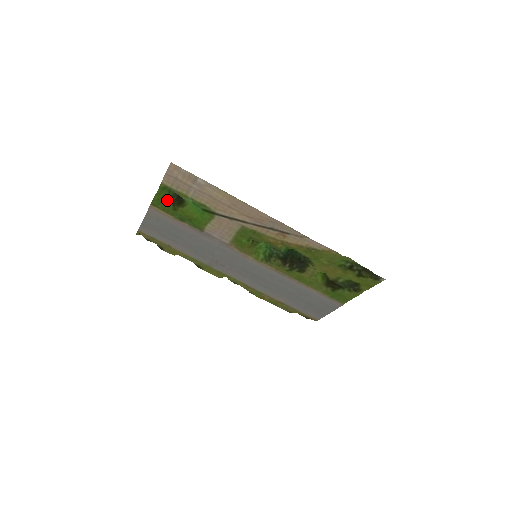
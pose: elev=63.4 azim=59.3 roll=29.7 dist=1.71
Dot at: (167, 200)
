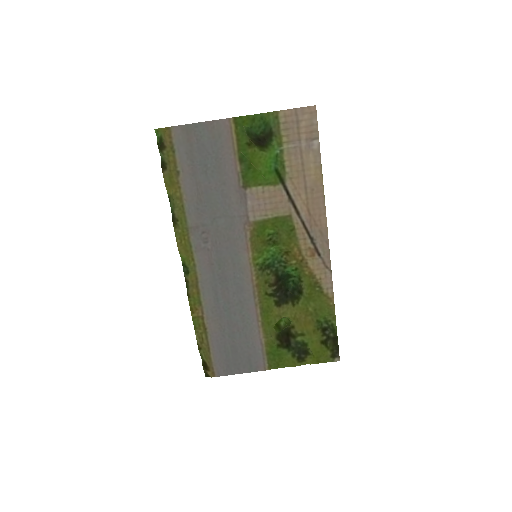
Dot at: (247, 131)
